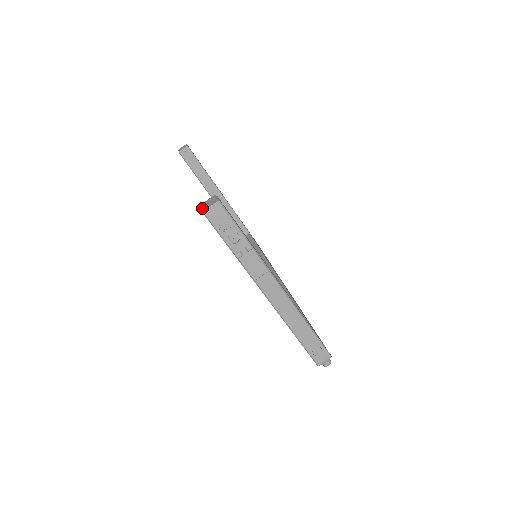
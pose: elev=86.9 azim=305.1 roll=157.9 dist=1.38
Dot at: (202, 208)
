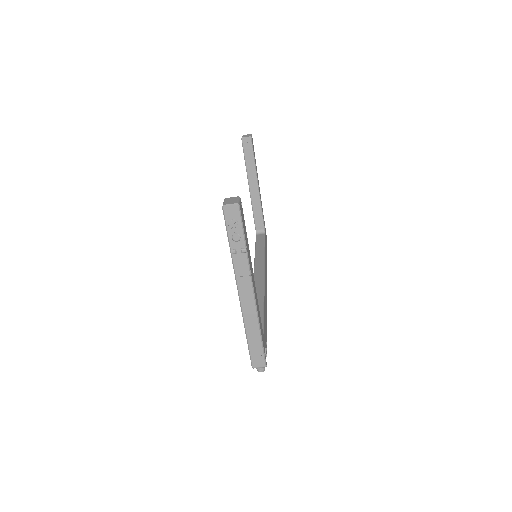
Dot at: (224, 202)
